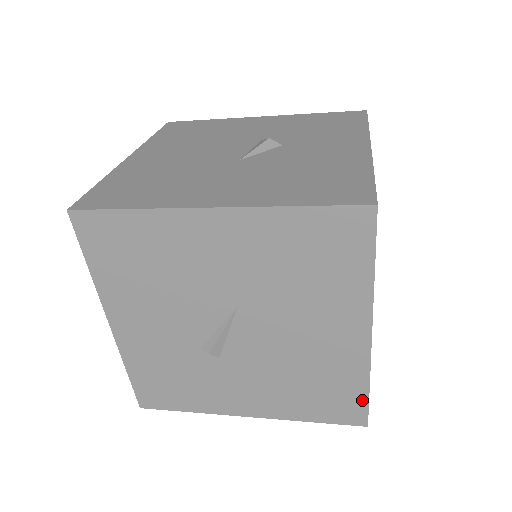
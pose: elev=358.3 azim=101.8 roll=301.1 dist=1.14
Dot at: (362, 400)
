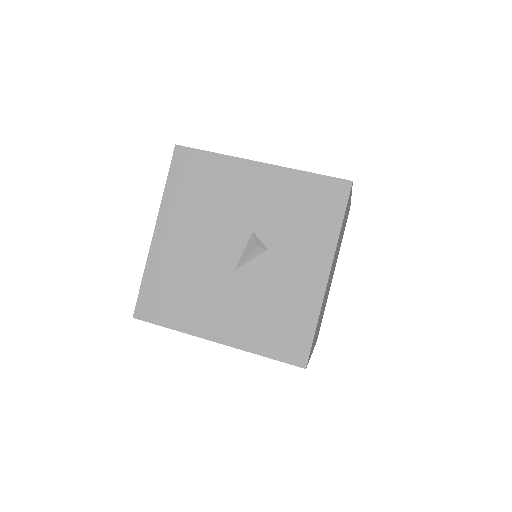
Dot at: occluded
